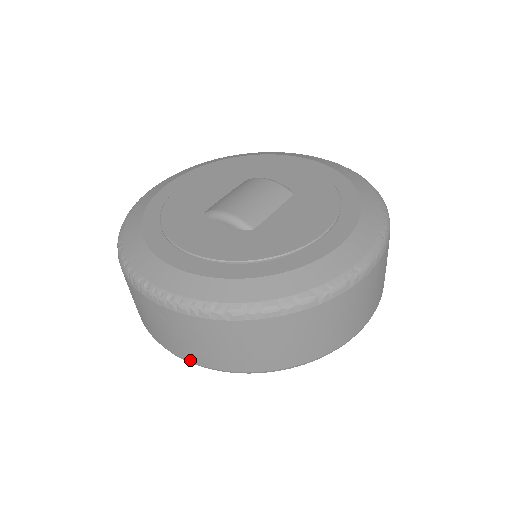
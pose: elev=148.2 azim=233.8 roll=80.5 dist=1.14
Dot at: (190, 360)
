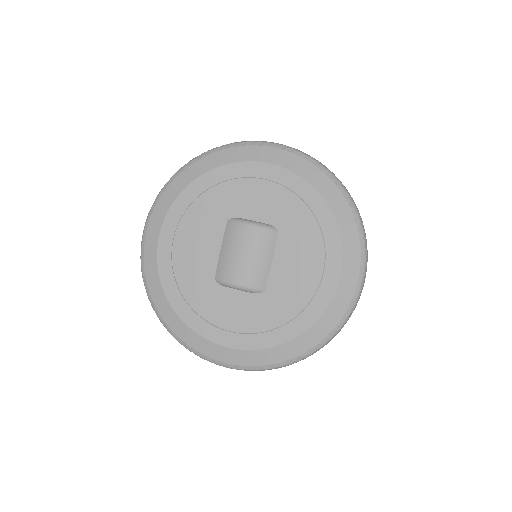
Dot at: occluded
